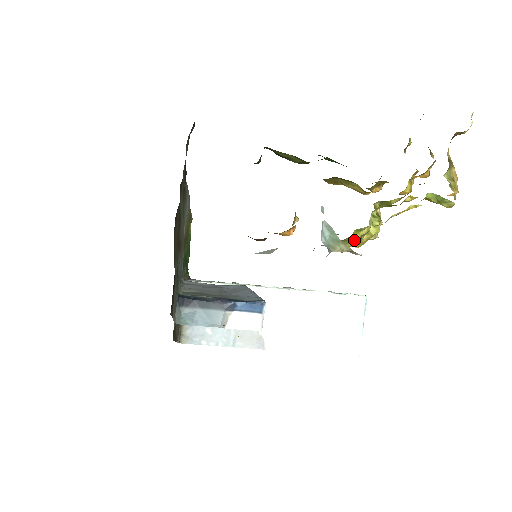
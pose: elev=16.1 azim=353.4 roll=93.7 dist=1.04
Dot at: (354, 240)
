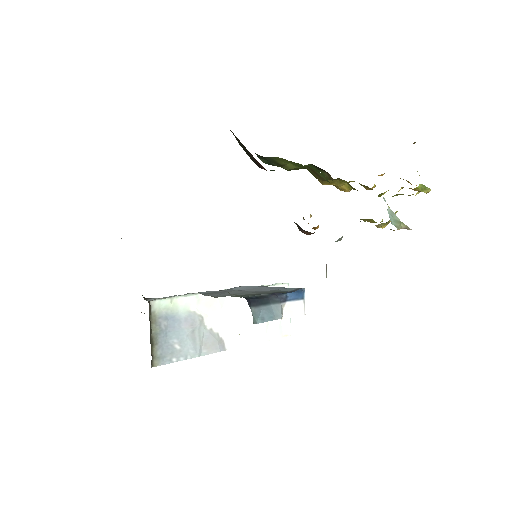
Dot at: (389, 222)
